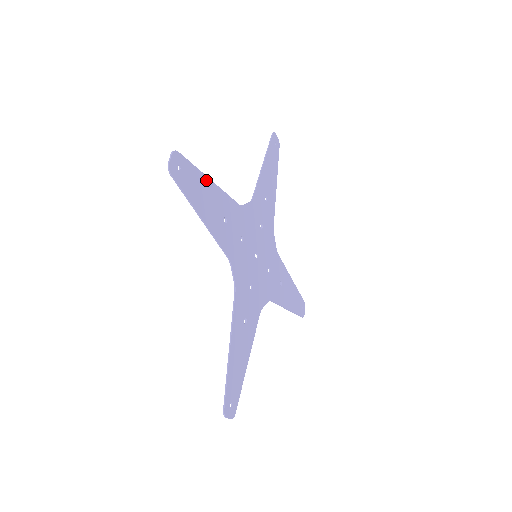
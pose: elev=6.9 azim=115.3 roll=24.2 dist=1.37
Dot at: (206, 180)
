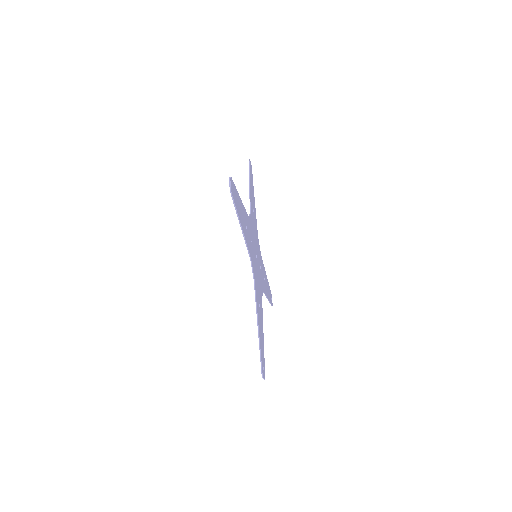
Dot at: occluded
